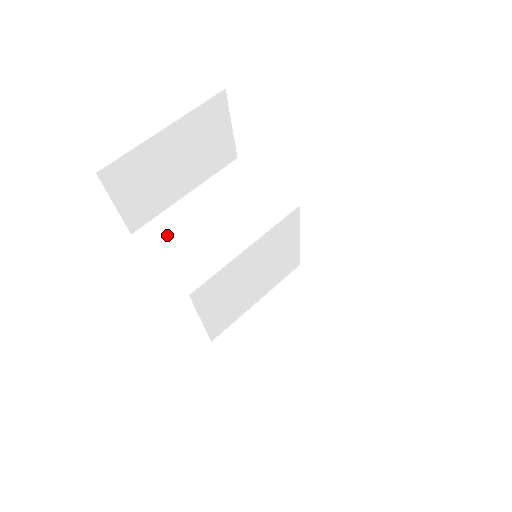
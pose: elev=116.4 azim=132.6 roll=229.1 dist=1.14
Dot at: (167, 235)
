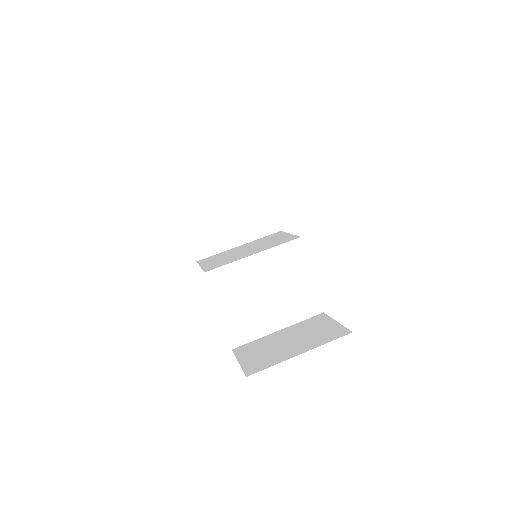
Dot at: (214, 258)
